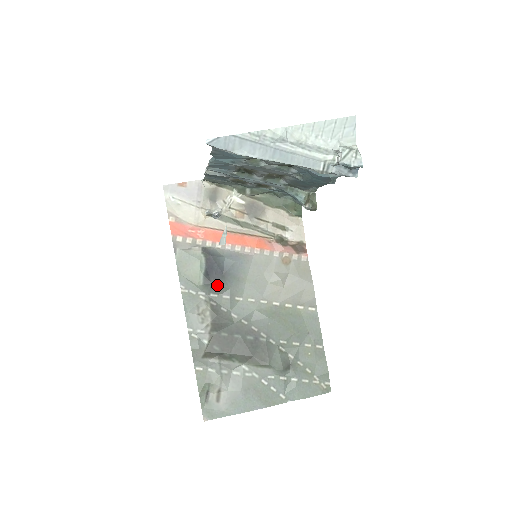
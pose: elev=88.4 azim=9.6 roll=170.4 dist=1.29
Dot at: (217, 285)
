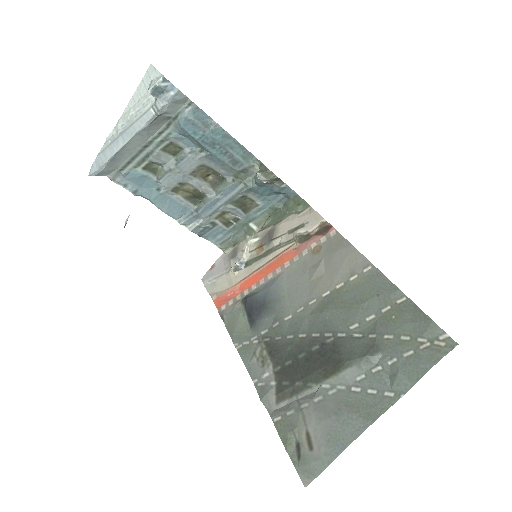
Dot at: (262, 319)
